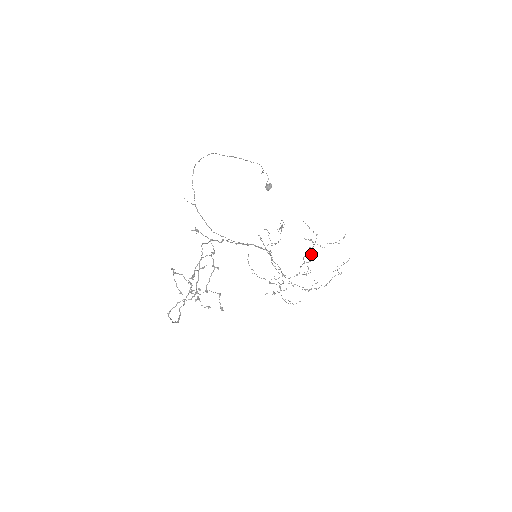
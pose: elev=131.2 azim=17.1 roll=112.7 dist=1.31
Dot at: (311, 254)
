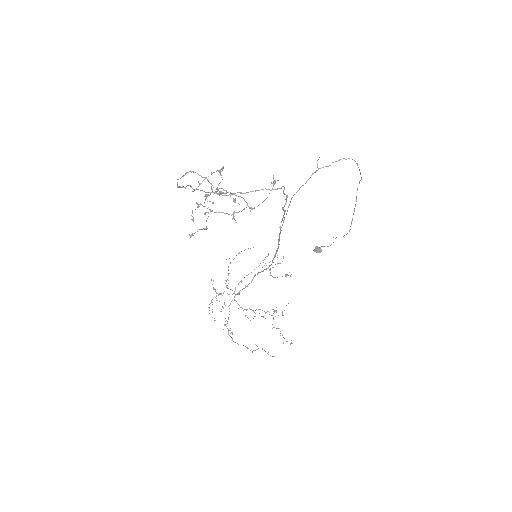
Dot at: occluded
